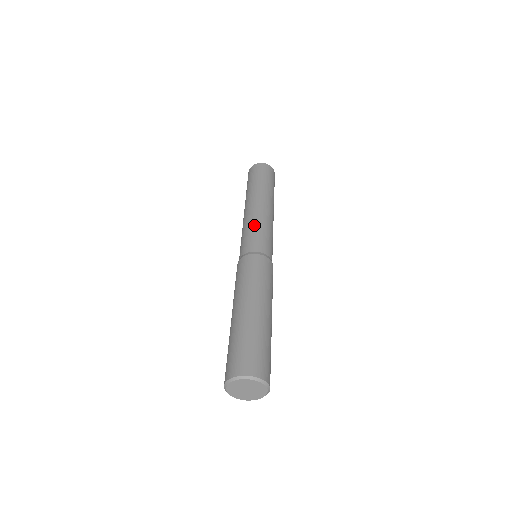
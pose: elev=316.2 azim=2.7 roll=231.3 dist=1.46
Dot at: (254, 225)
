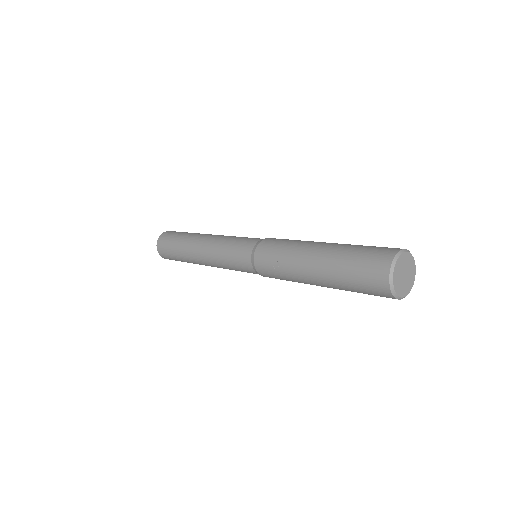
Dot at: occluded
